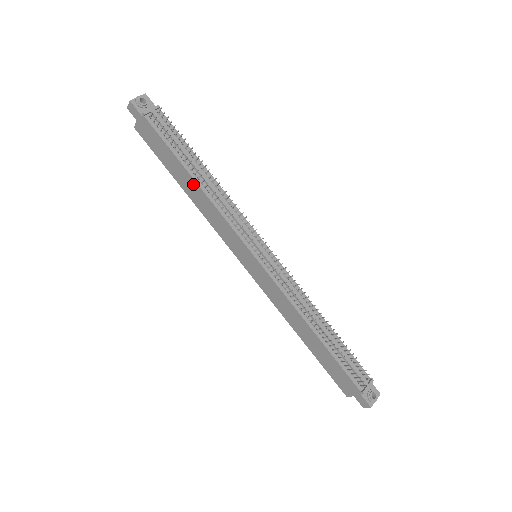
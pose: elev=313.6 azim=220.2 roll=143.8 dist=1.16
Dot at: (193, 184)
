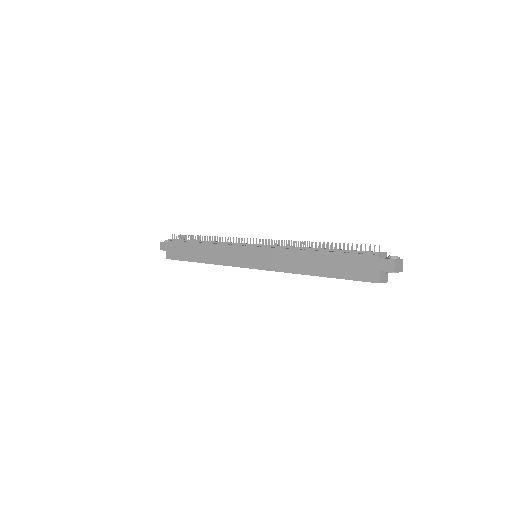
Dot at: (202, 247)
